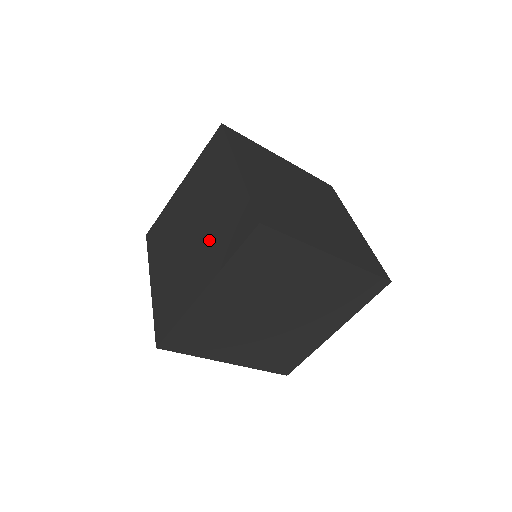
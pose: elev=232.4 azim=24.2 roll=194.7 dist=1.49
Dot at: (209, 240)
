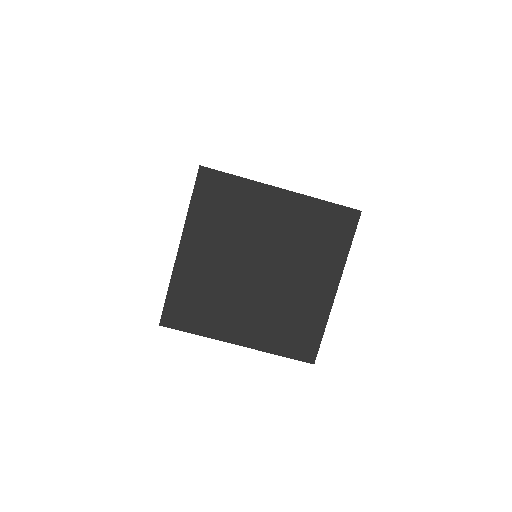
Dot at: occluded
